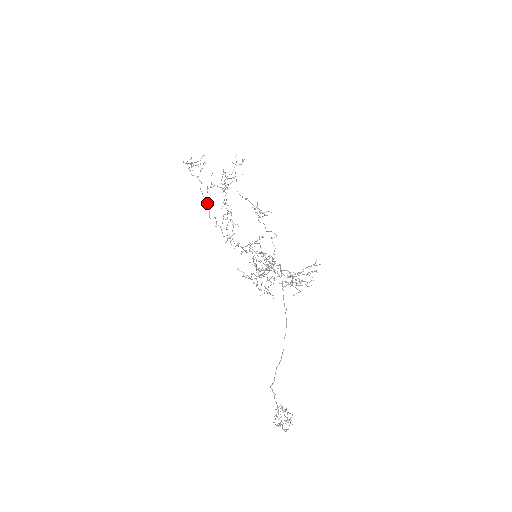
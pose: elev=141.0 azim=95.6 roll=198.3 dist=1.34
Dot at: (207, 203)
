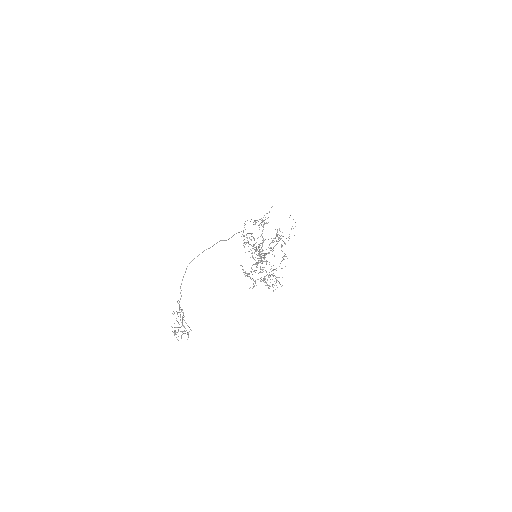
Dot at: (244, 227)
